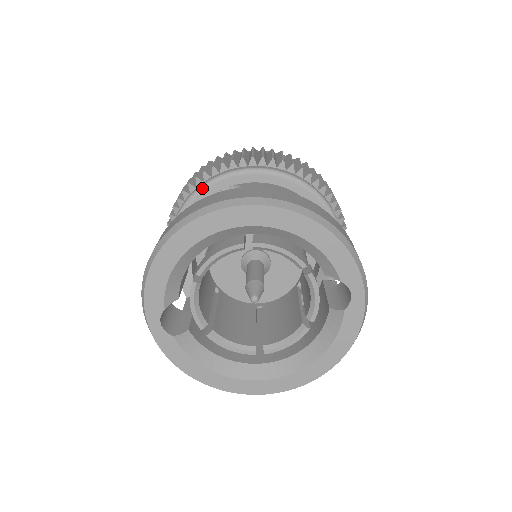
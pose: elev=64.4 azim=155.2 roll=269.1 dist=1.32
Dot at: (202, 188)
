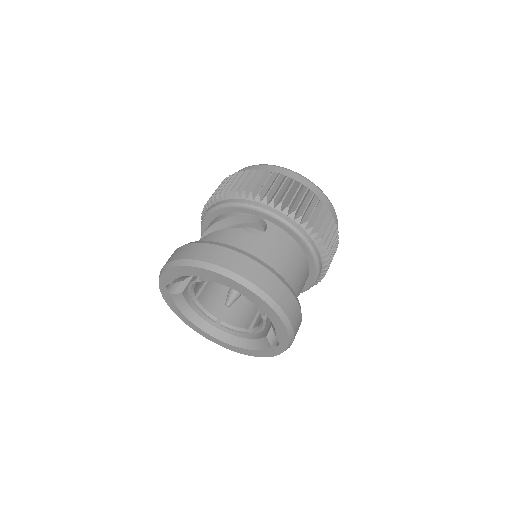
Dot at: (242, 206)
